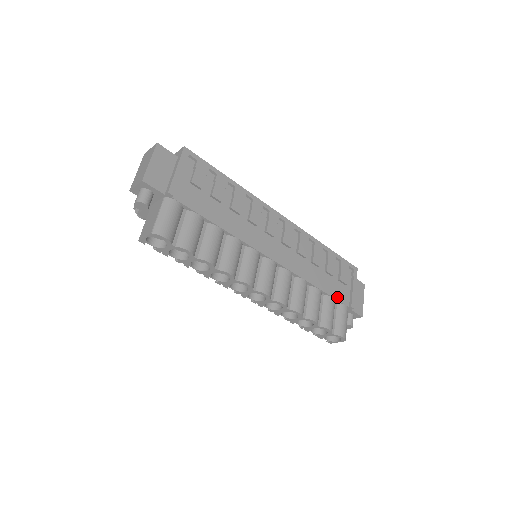
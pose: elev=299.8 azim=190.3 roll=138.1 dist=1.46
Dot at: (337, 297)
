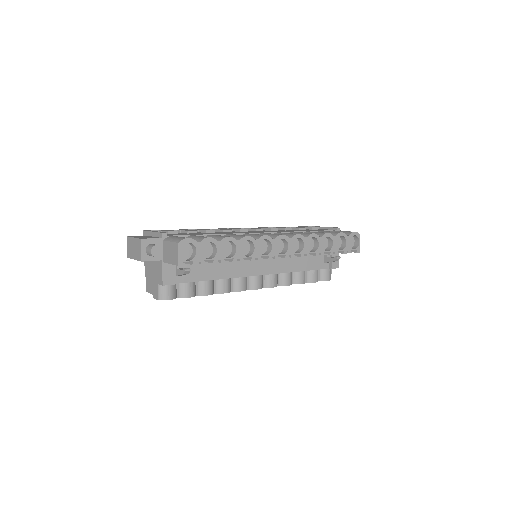
Dot at: occluded
